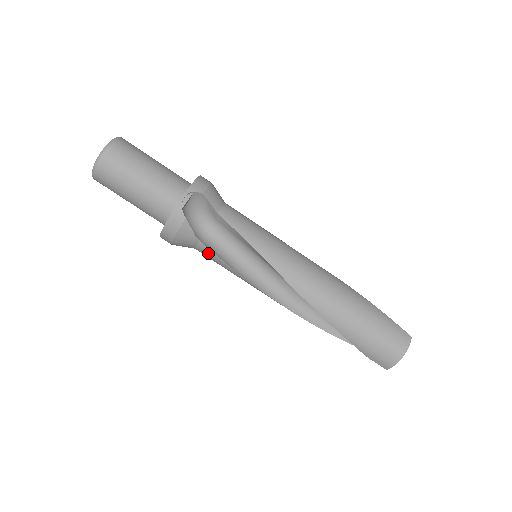
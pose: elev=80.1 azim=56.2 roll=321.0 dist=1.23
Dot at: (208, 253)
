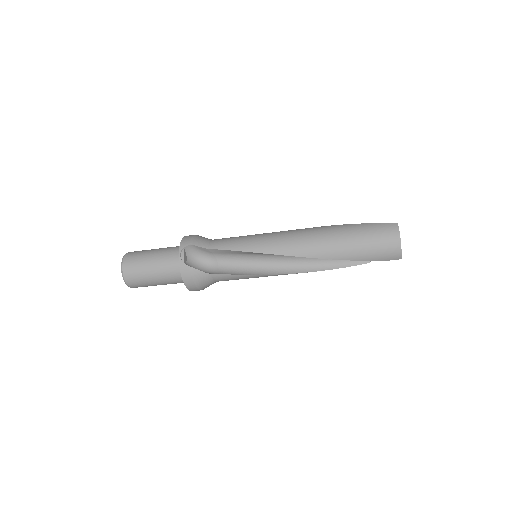
Dot at: (223, 277)
